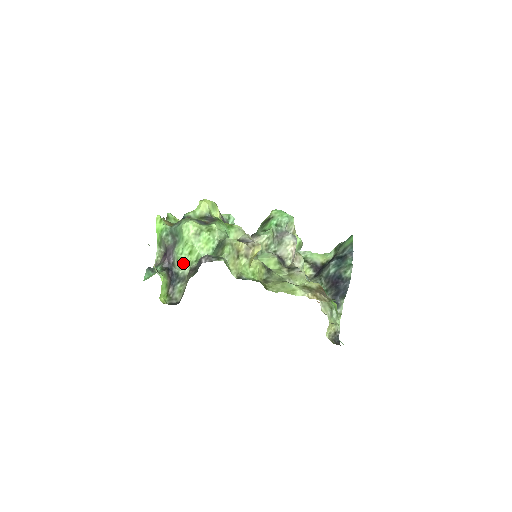
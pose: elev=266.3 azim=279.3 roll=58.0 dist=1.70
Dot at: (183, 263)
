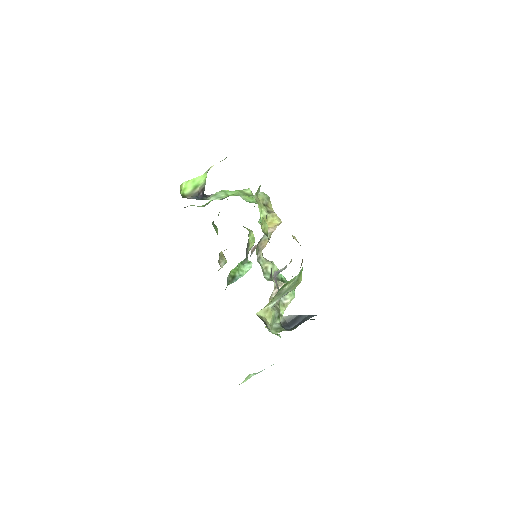
Dot at: (219, 195)
